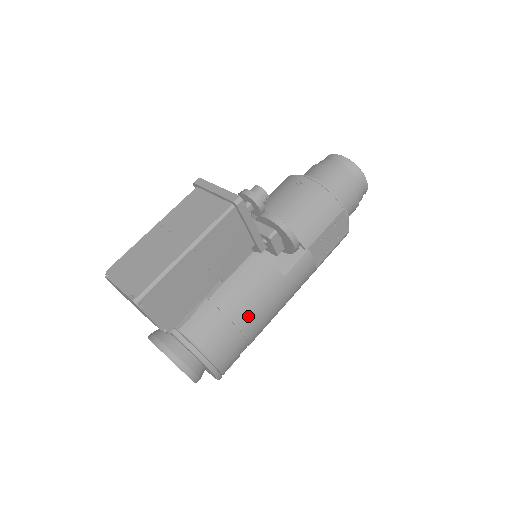
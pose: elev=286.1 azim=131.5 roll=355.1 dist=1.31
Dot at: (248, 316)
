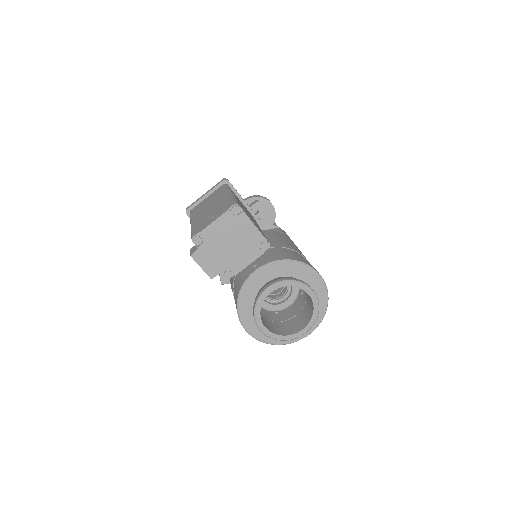
Dot at: (295, 248)
